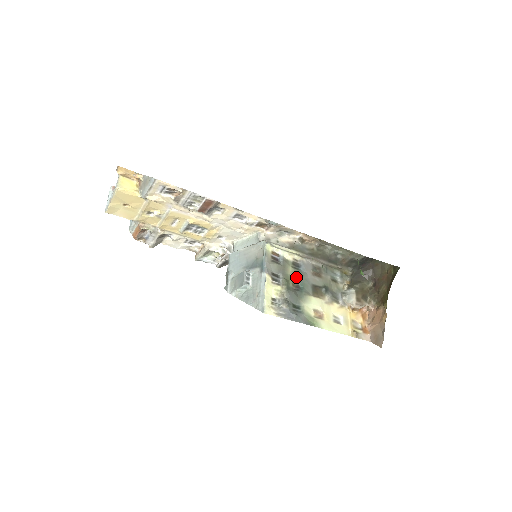
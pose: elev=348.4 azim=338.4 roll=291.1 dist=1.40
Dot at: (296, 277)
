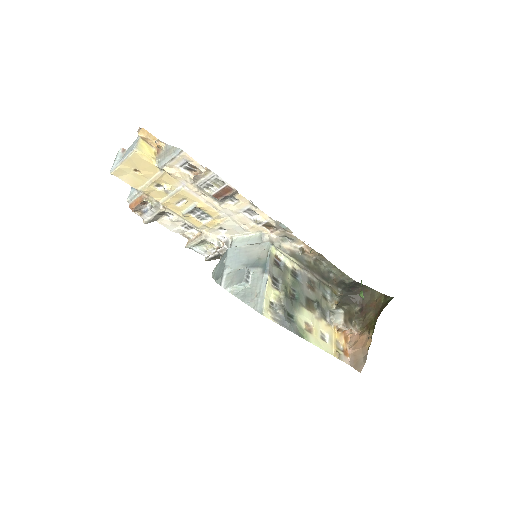
Dot at: (293, 286)
